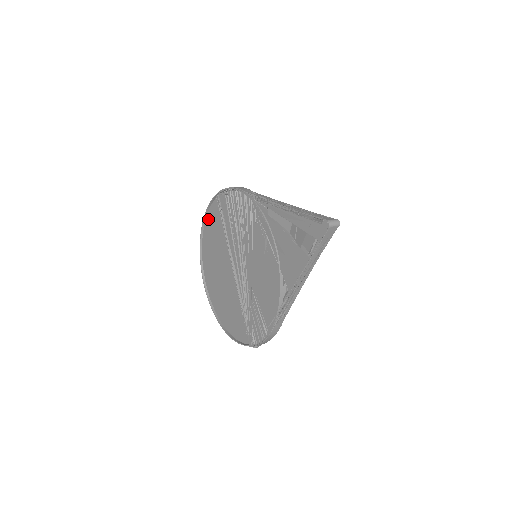
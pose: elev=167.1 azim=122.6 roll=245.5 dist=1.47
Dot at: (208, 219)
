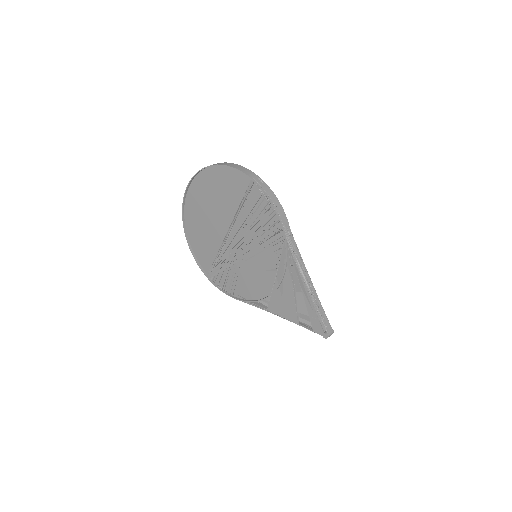
Dot at: (227, 170)
